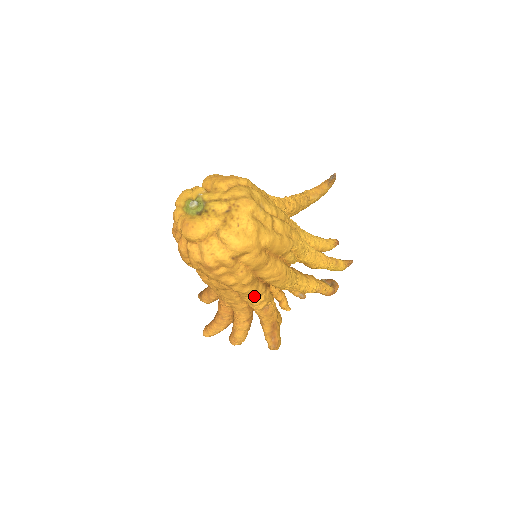
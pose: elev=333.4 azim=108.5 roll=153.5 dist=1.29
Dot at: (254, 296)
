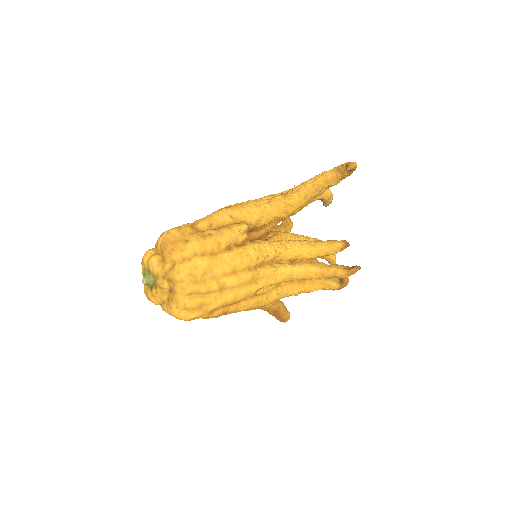
Dot at: occluded
